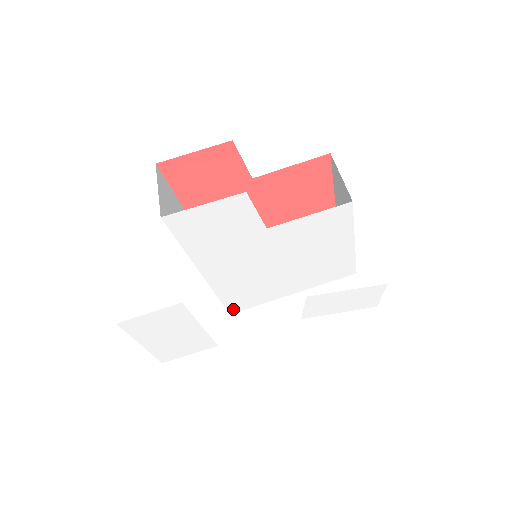
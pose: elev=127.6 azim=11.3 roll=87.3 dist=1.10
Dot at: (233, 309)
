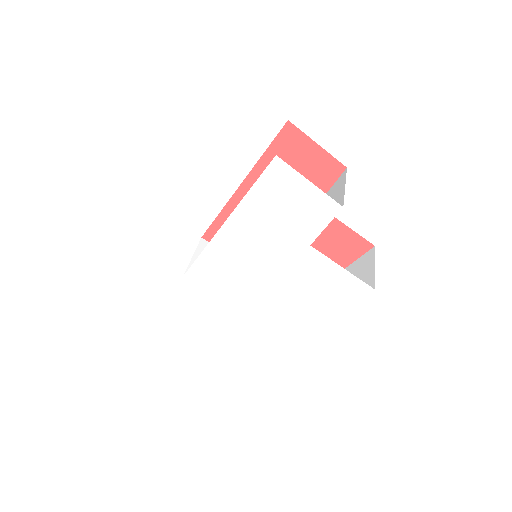
Dot at: (192, 275)
